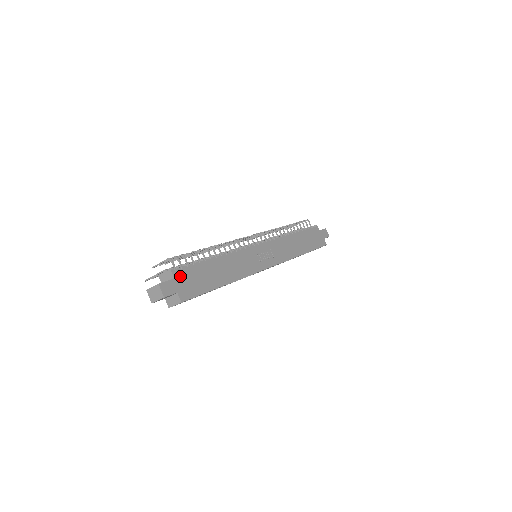
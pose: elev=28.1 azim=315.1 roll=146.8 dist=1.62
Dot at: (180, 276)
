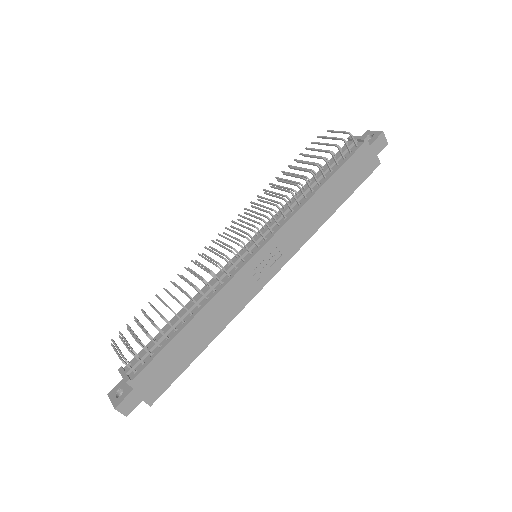
Dot at: (141, 381)
